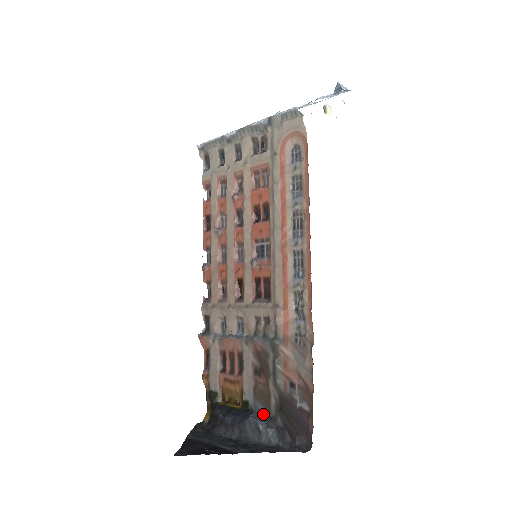
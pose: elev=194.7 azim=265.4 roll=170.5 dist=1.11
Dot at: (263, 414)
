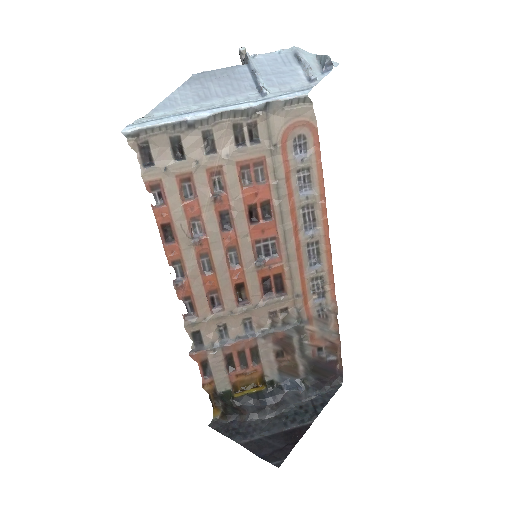
Dot at: (292, 382)
